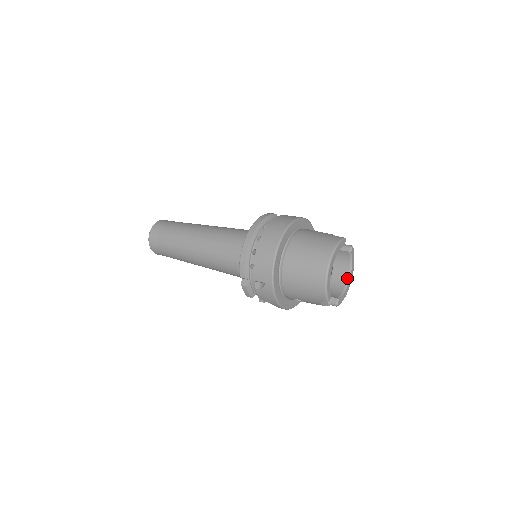
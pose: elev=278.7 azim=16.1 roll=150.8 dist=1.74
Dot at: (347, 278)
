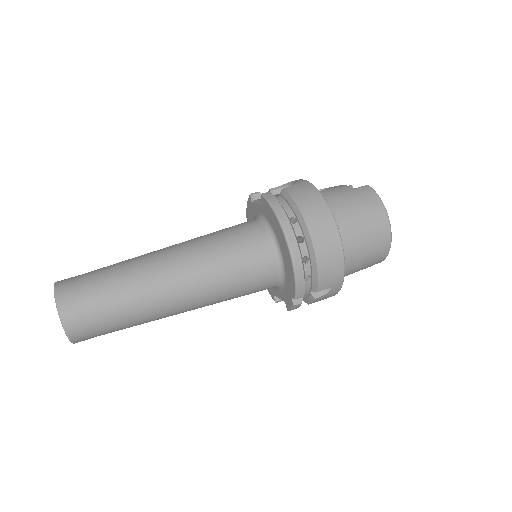
Dot at: occluded
